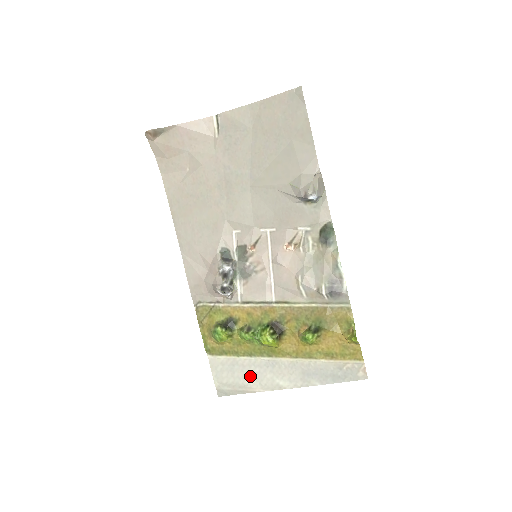
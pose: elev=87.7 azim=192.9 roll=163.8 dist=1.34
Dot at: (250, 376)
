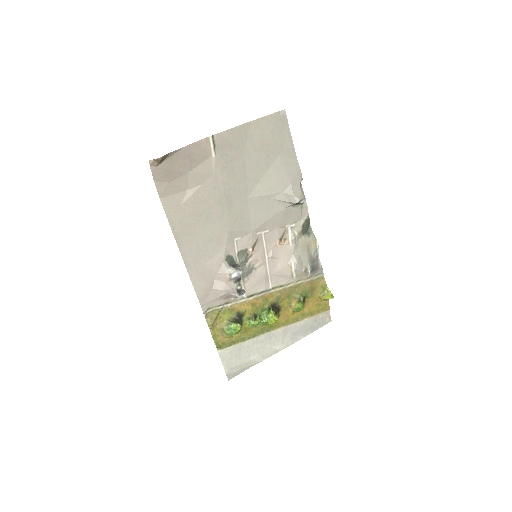
Dot at: (254, 353)
